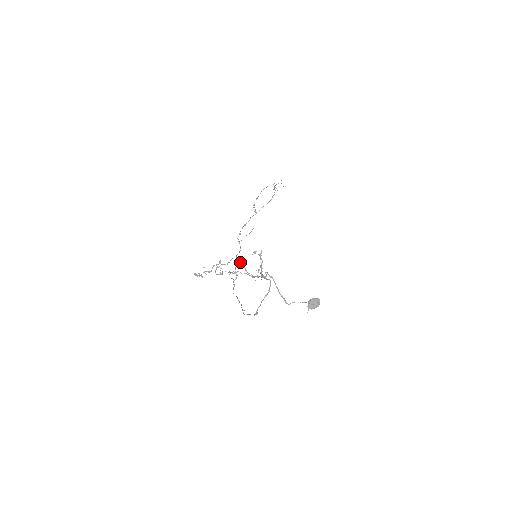
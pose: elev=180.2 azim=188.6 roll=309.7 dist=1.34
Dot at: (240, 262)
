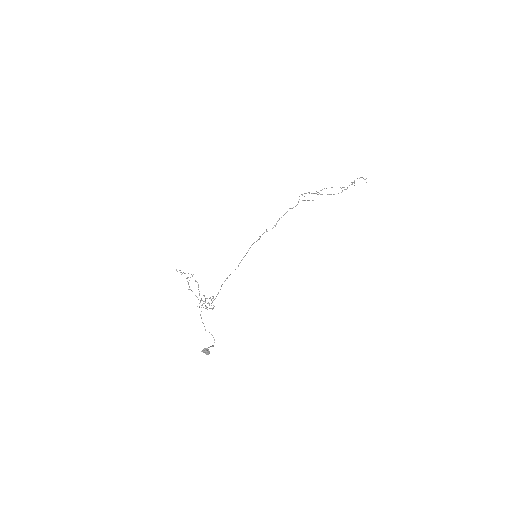
Dot at: (198, 289)
